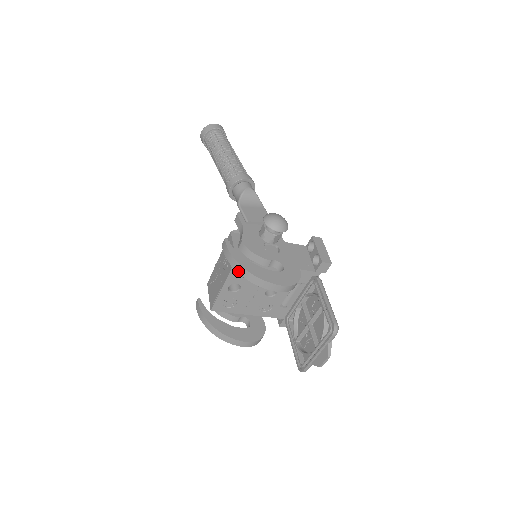
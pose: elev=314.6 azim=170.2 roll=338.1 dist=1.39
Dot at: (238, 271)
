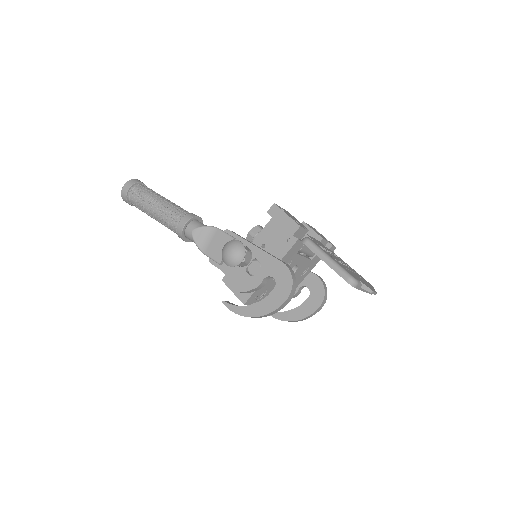
Dot at: occluded
